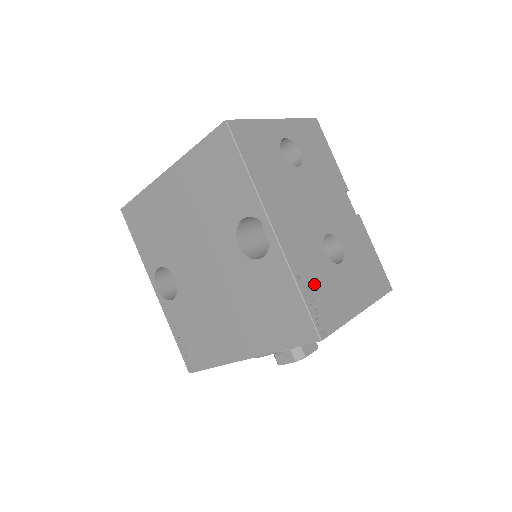
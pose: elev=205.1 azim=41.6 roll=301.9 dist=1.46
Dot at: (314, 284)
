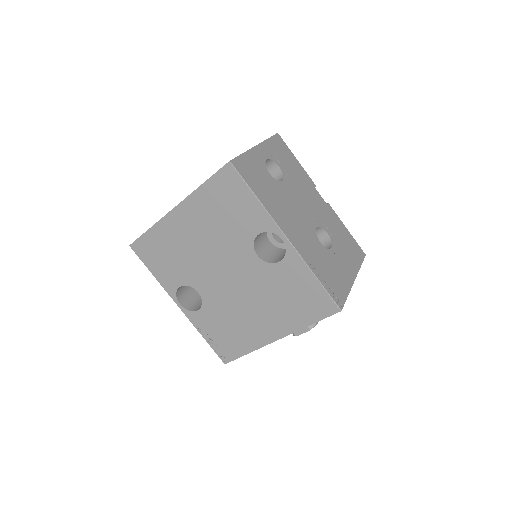
Dot at: (323, 270)
